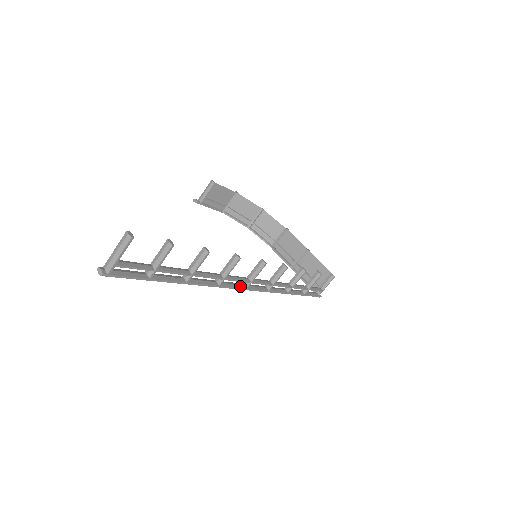
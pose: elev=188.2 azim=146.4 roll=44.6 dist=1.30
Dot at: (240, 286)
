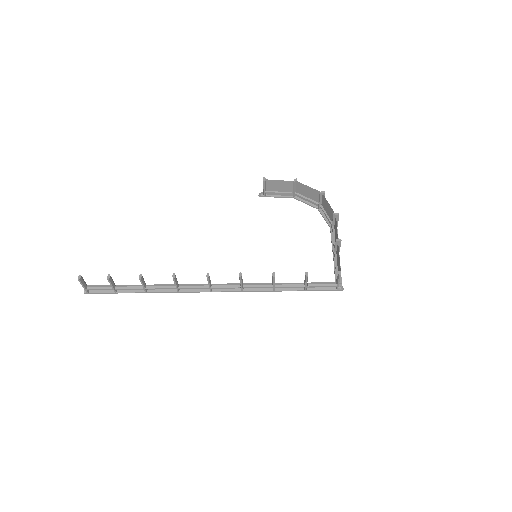
Dot at: (203, 290)
